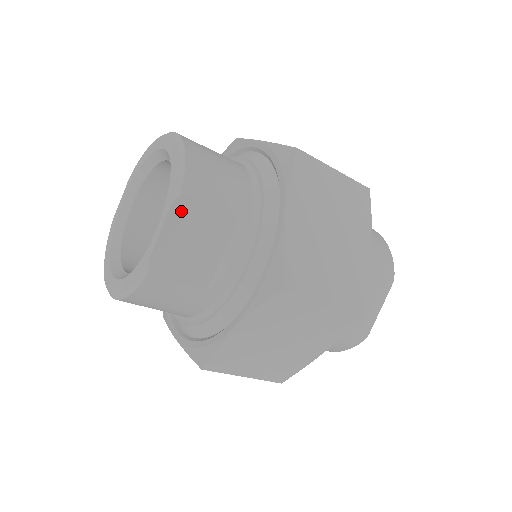
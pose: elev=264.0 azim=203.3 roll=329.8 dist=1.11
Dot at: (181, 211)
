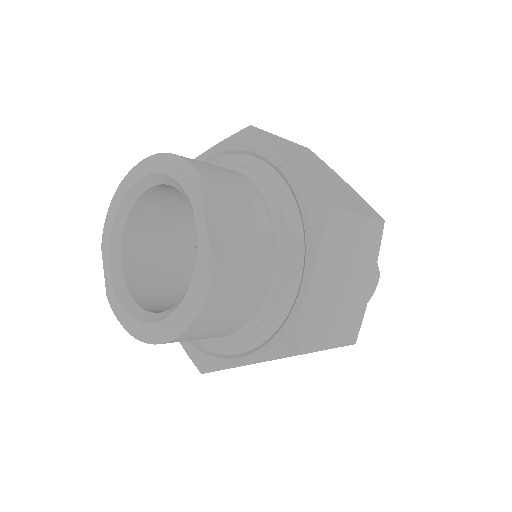
Dot at: (209, 193)
